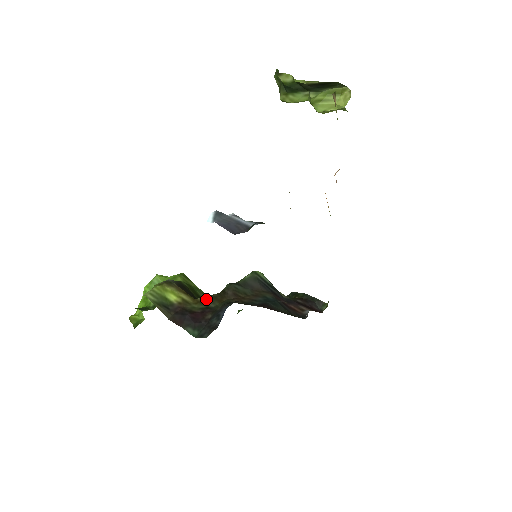
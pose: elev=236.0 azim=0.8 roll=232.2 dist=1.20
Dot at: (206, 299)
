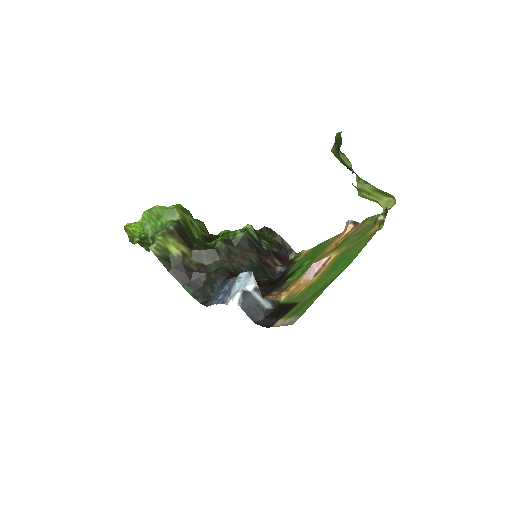
Dot at: (202, 253)
